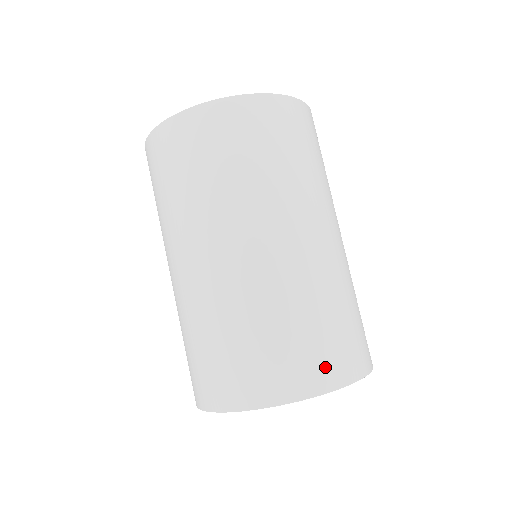
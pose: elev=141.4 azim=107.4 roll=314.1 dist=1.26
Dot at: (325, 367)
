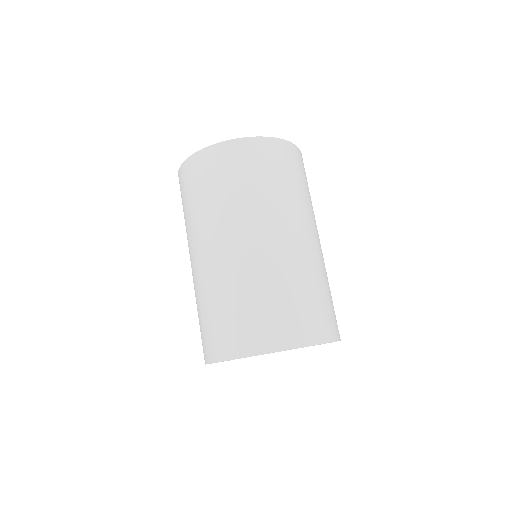
Dot at: occluded
